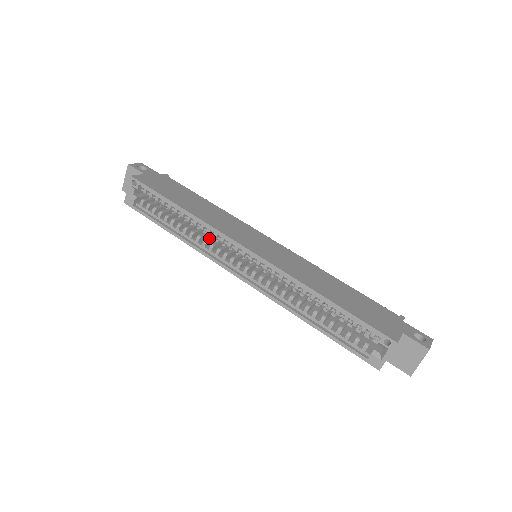
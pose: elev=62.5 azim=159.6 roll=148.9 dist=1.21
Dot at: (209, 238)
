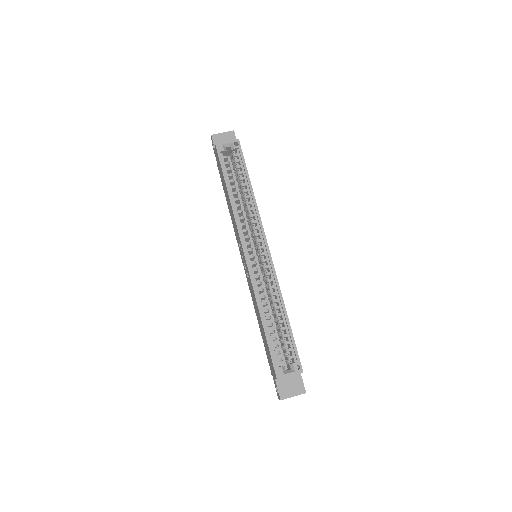
Dot at: (244, 218)
